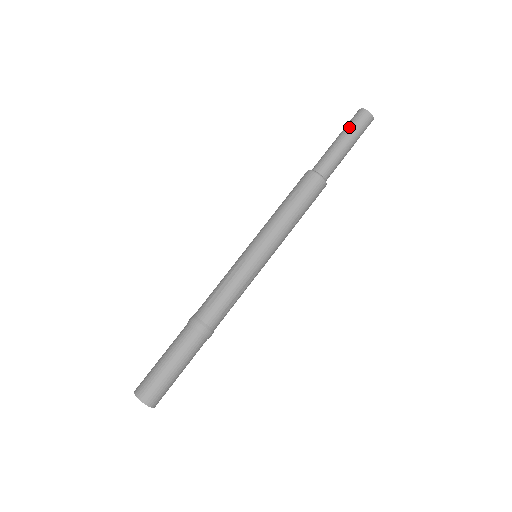
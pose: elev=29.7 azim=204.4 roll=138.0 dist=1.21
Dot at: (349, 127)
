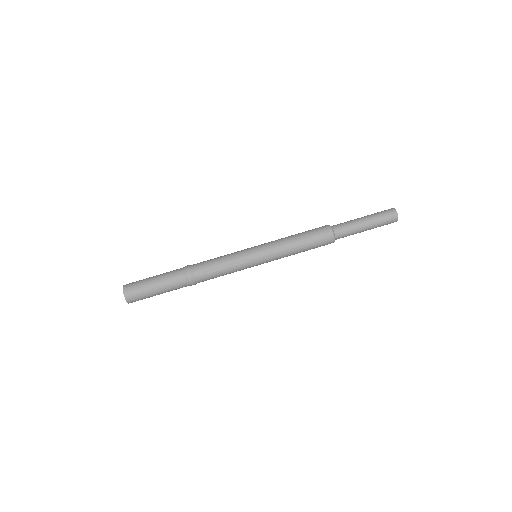
Dot at: (379, 221)
